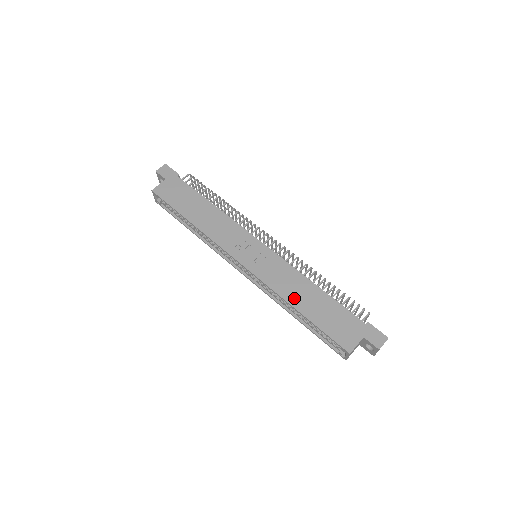
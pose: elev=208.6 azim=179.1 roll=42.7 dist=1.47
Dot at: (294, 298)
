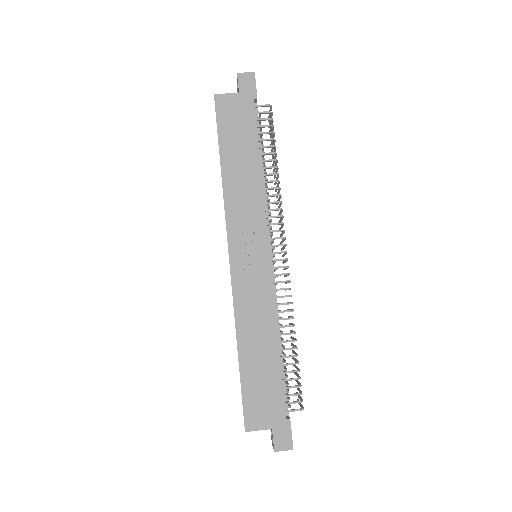
Dot at: (246, 336)
